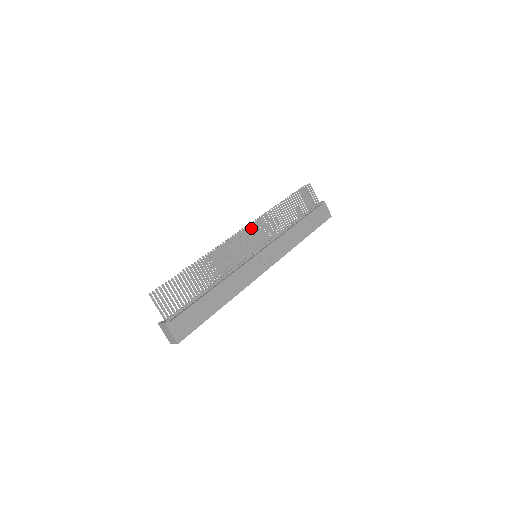
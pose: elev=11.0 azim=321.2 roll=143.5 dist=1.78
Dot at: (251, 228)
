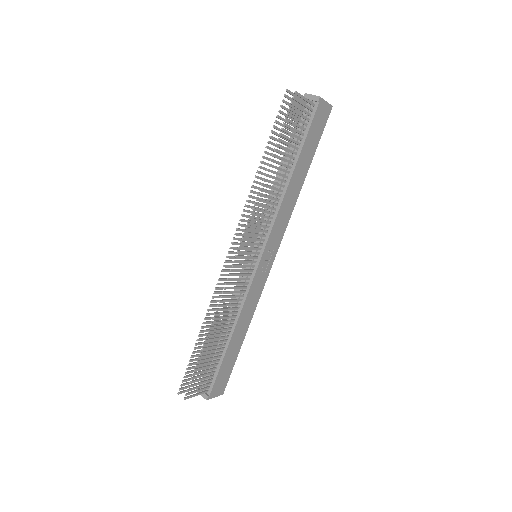
Dot at: (239, 234)
